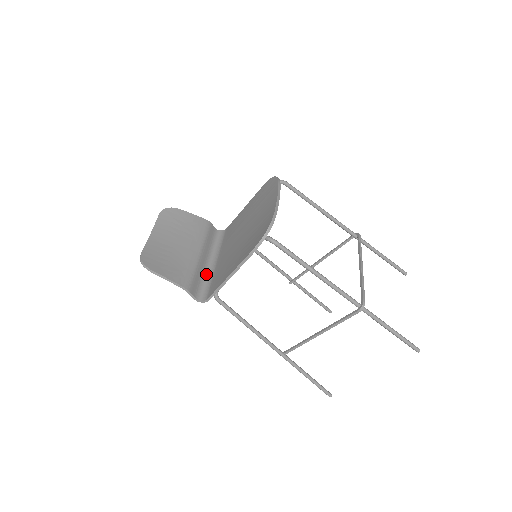
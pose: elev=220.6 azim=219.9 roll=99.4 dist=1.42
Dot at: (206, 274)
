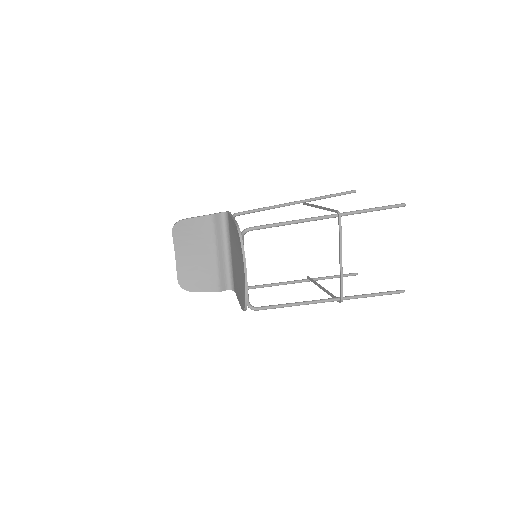
Dot at: (228, 265)
